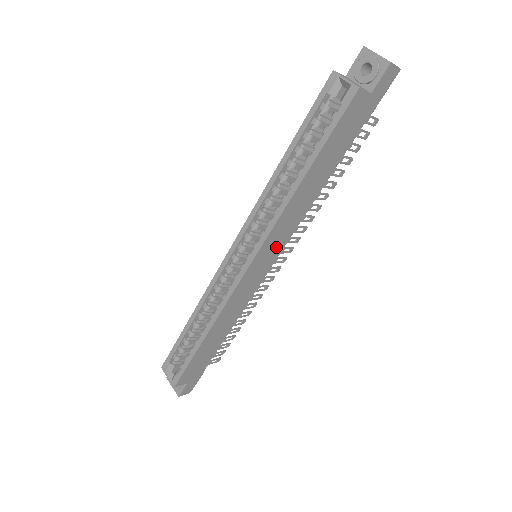
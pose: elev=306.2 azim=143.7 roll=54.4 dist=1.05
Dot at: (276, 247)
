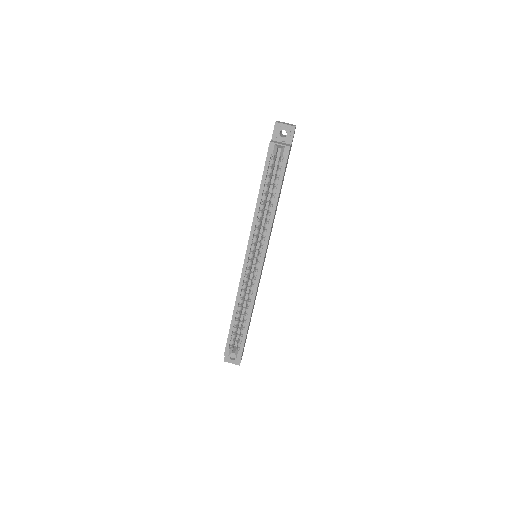
Dot at: occluded
